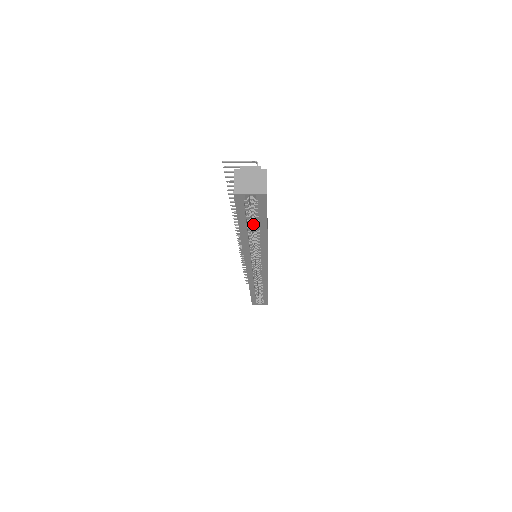
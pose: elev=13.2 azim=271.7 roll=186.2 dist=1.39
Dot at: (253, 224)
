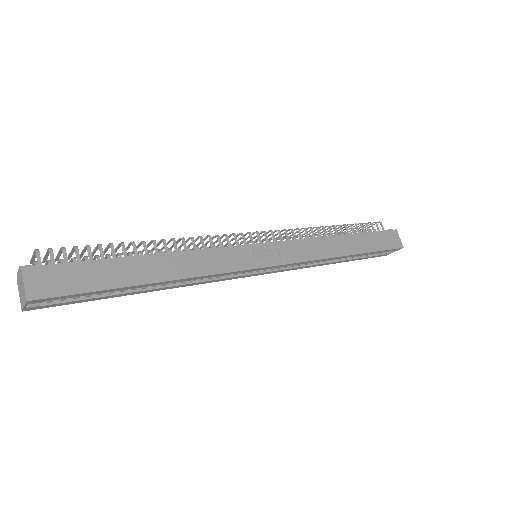
Dot at: occluded
